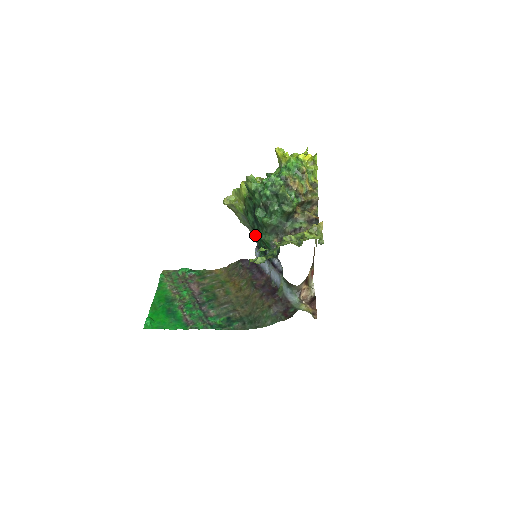
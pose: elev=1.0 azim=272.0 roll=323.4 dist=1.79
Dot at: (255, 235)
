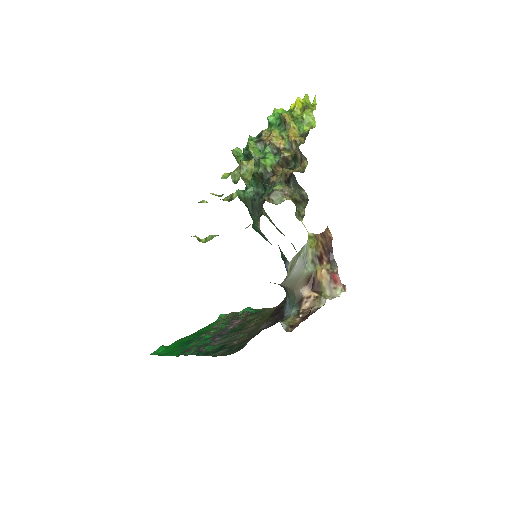
Dot at: occluded
